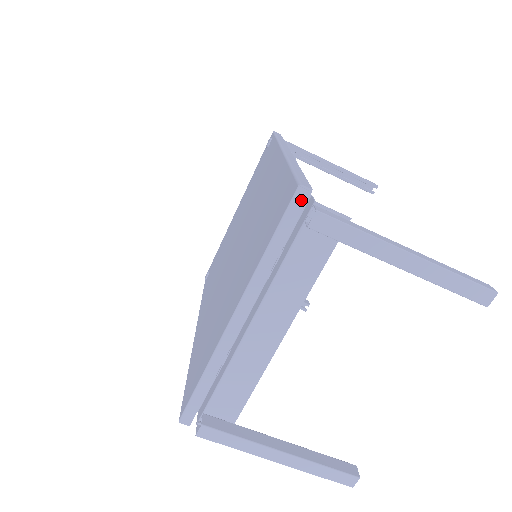
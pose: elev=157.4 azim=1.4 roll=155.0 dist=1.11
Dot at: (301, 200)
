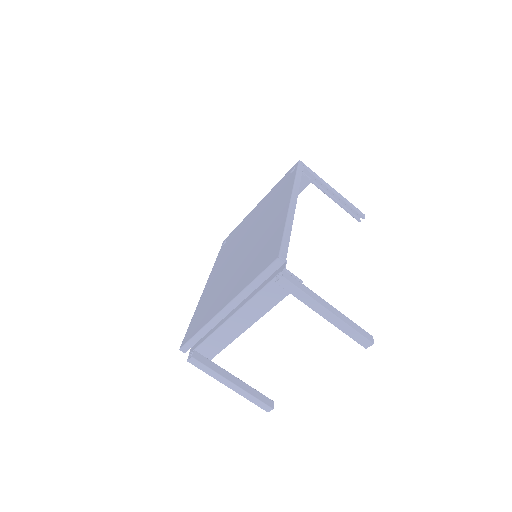
Dot at: (278, 265)
